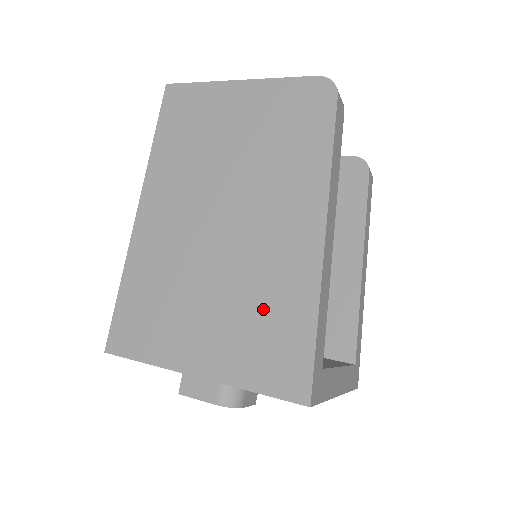
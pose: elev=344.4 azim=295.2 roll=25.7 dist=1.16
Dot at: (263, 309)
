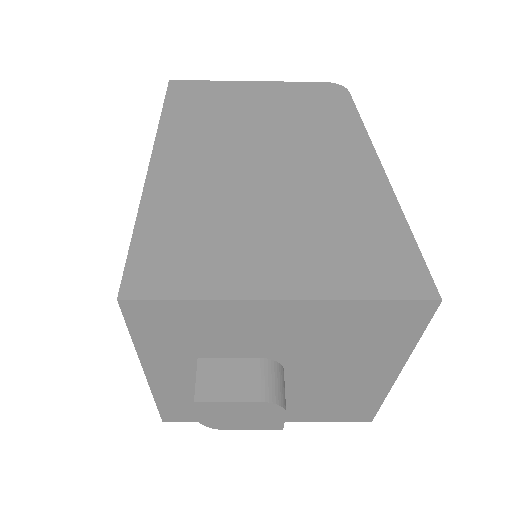
Dot at: (345, 225)
